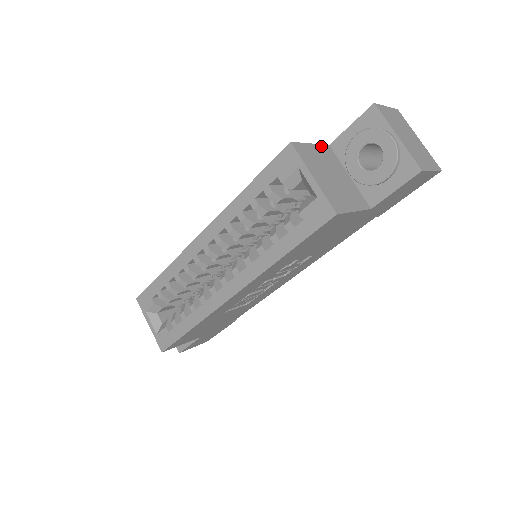
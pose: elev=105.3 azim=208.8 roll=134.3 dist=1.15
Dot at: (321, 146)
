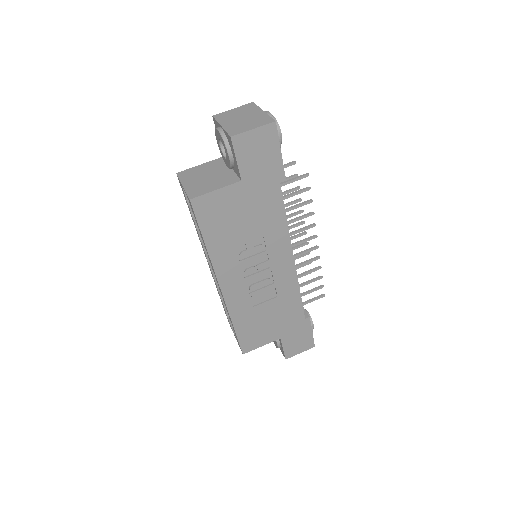
Dot at: (211, 161)
